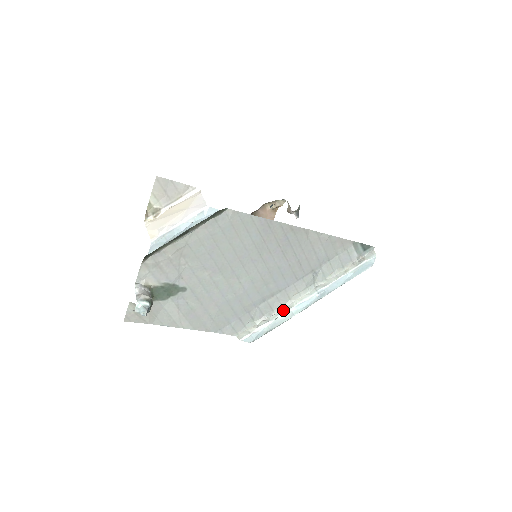
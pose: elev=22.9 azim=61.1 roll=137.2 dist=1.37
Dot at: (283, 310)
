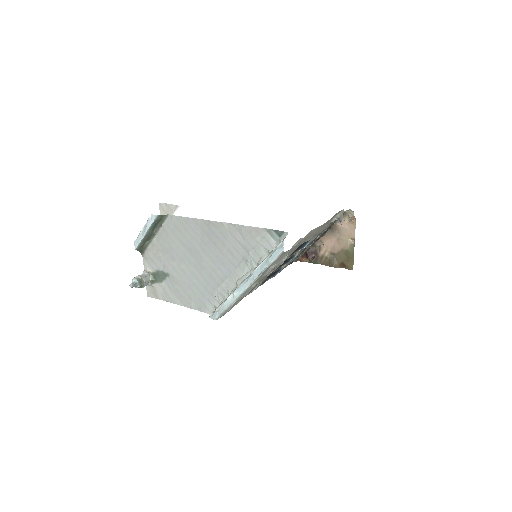
Dot at: (231, 293)
